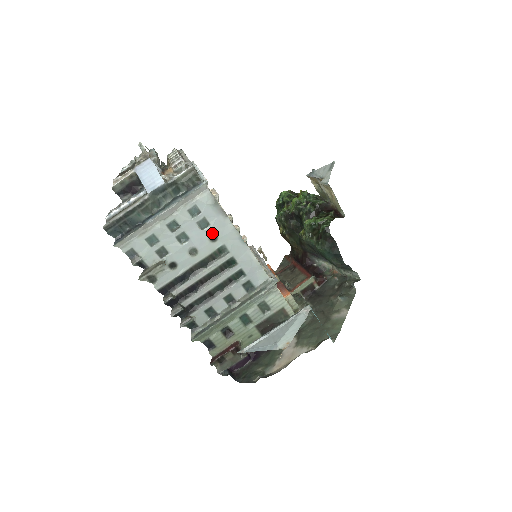
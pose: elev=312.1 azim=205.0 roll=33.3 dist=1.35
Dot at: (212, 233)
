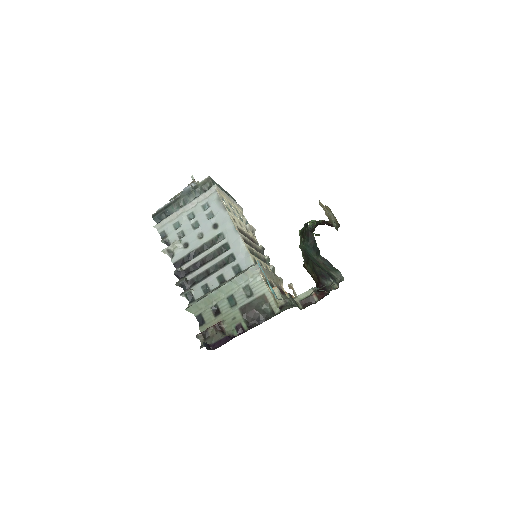
Dot at: (215, 223)
